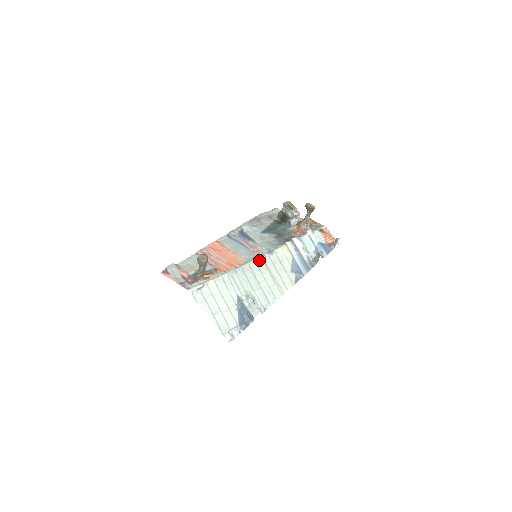
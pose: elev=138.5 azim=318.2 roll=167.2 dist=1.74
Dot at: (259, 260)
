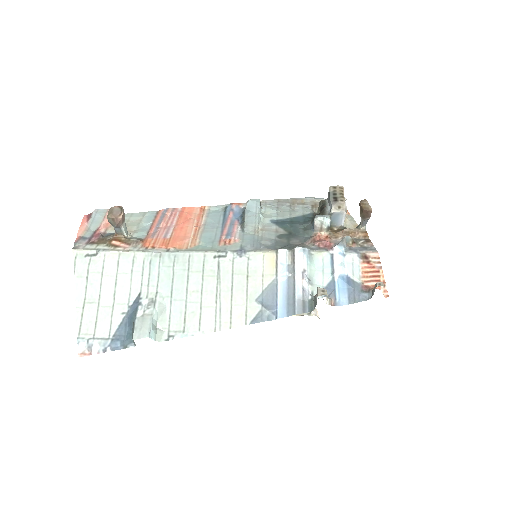
Dot at: (212, 256)
